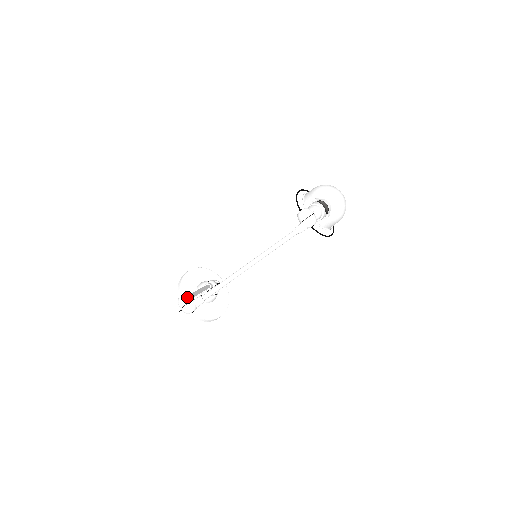
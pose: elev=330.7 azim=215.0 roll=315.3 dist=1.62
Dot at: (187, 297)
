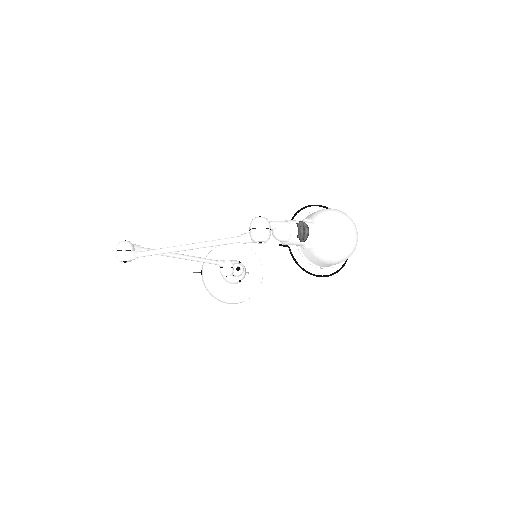
Dot at: (124, 244)
